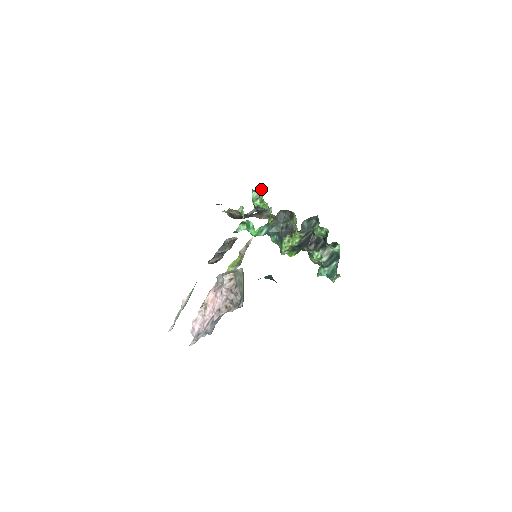
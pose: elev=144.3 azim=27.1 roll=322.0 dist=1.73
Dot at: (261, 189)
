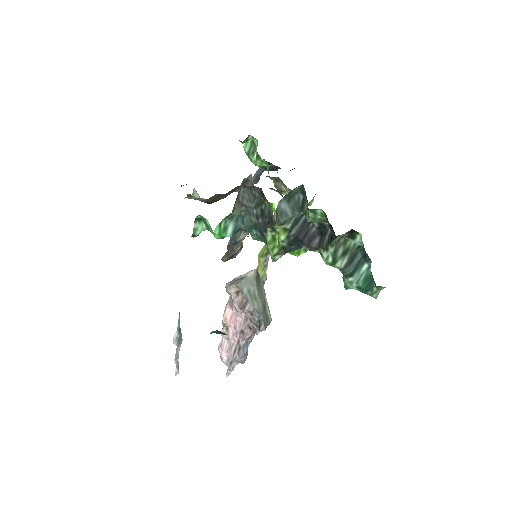
Dot at: (252, 136)
